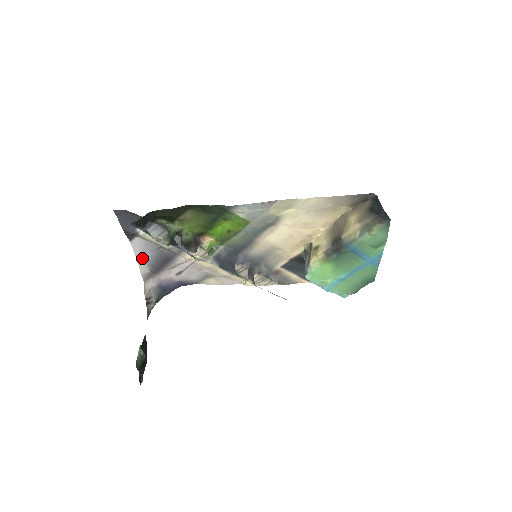
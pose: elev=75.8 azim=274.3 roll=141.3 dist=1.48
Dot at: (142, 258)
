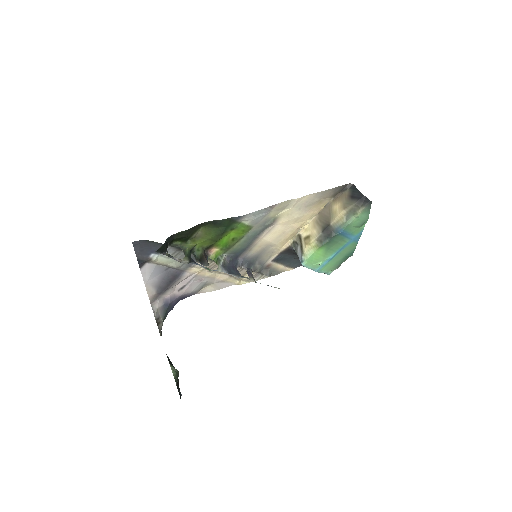
Dot at: (150, 282)
